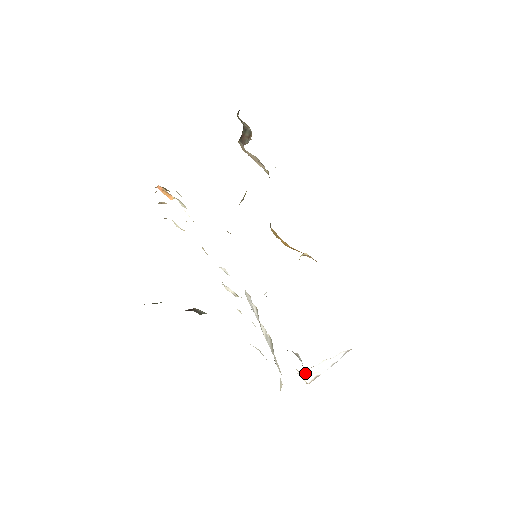
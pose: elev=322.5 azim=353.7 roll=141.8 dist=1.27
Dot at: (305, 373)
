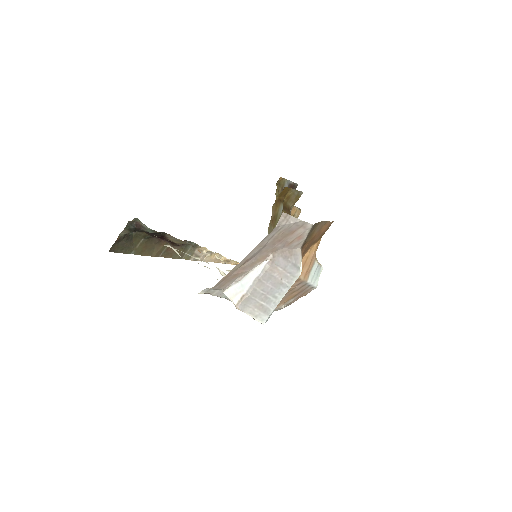
Dot at: (231, 293)
